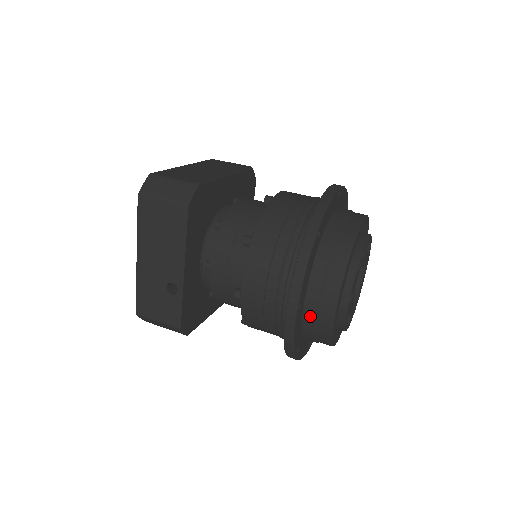
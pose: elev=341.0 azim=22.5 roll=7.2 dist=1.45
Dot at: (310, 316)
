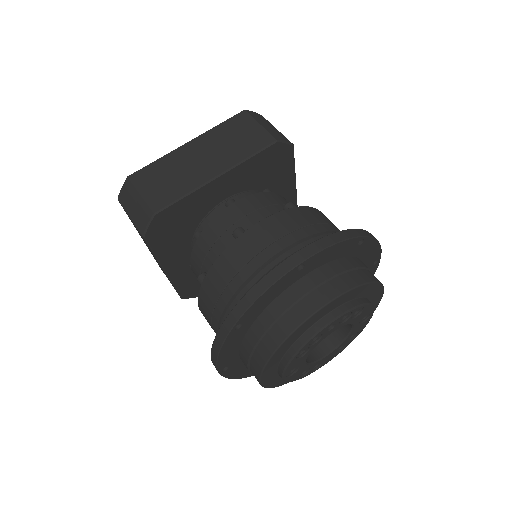
Dot at: occluded
